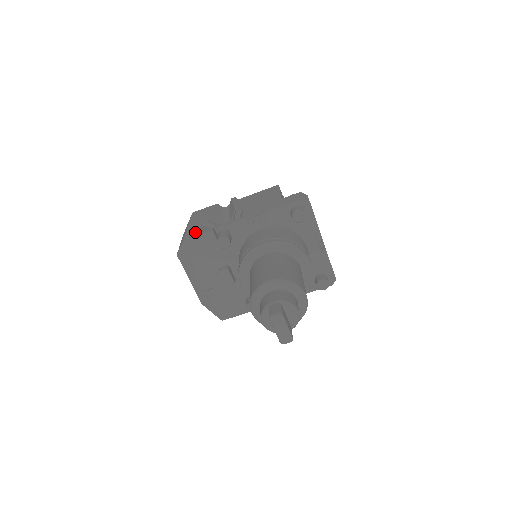
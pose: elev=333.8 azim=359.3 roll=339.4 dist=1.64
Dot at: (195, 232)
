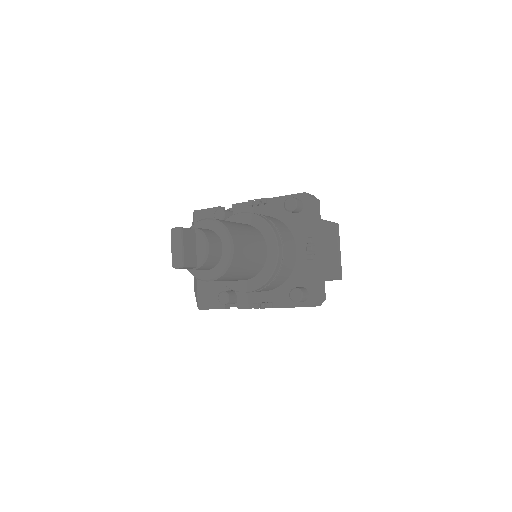
Dot at: occluded
